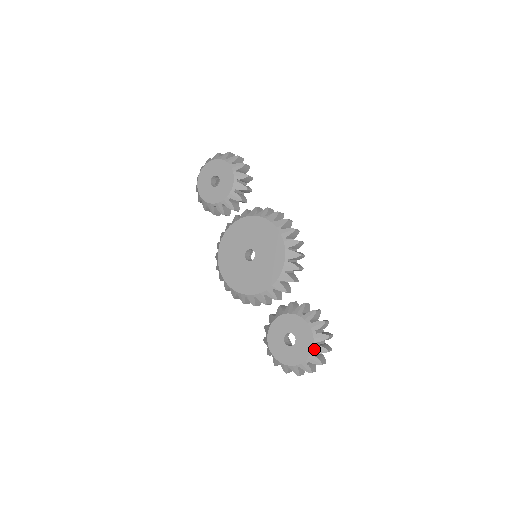
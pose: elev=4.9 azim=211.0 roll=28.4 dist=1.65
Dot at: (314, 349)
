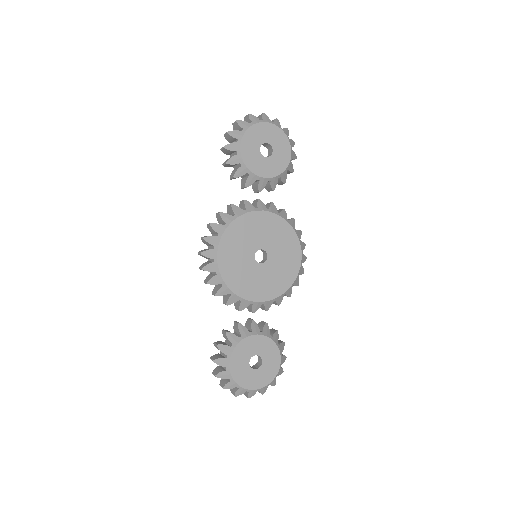
Dot at: (273, 381)
